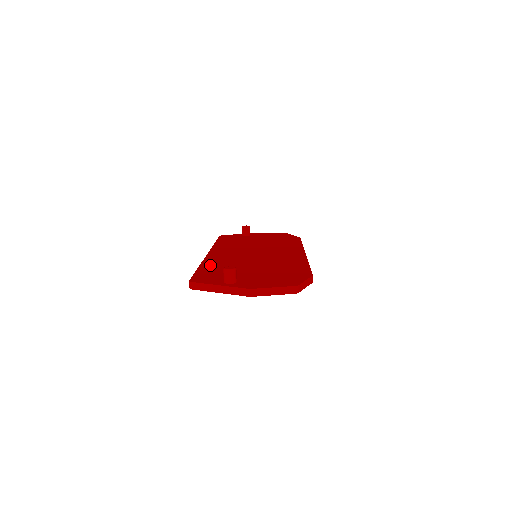
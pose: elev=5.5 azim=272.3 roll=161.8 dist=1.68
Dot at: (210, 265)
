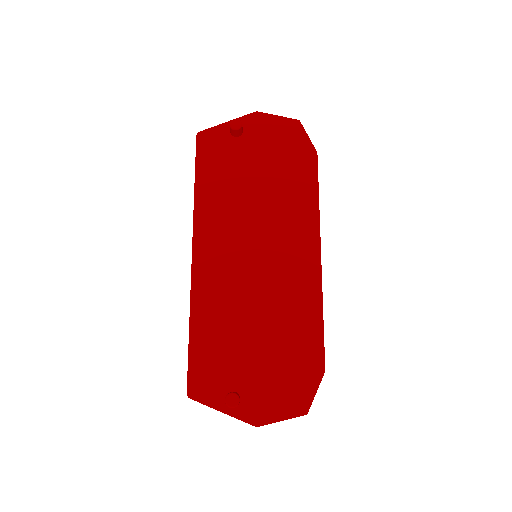
Dot at: (202, 322)
